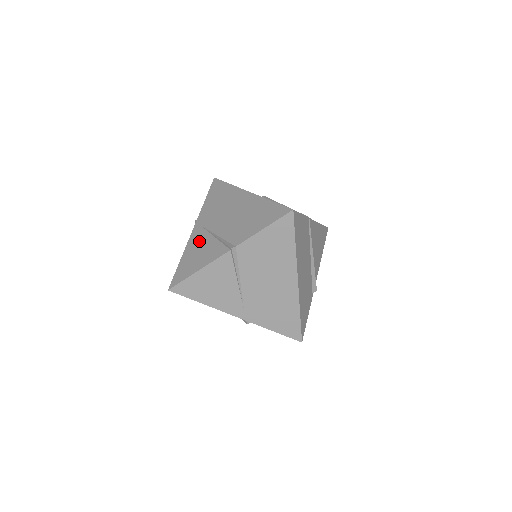
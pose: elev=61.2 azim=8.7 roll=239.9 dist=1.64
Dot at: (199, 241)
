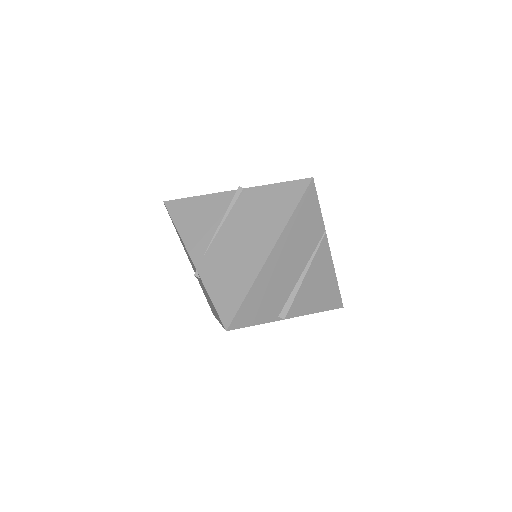
Dot at: occluded
